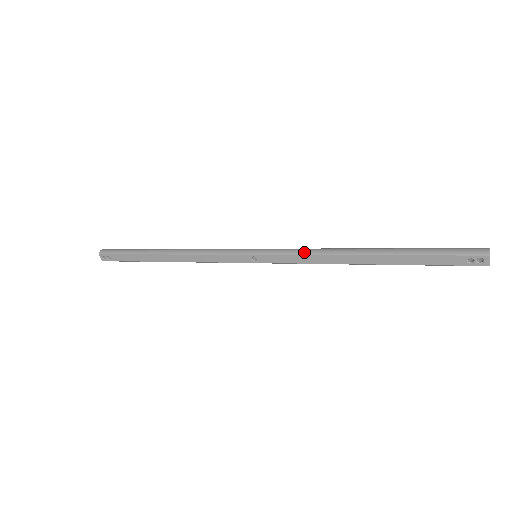
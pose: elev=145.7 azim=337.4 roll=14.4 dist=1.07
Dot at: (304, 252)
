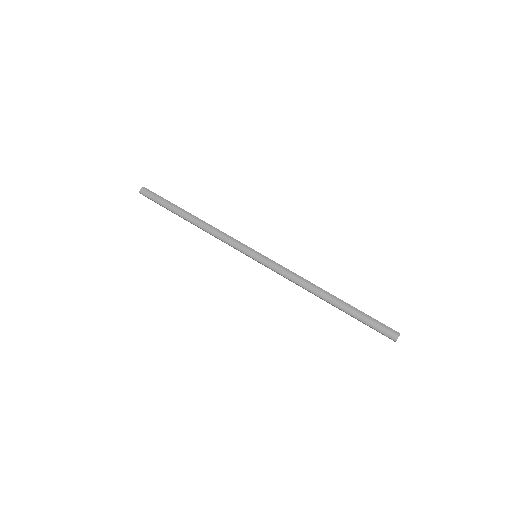
Dot at: (287, 277)
